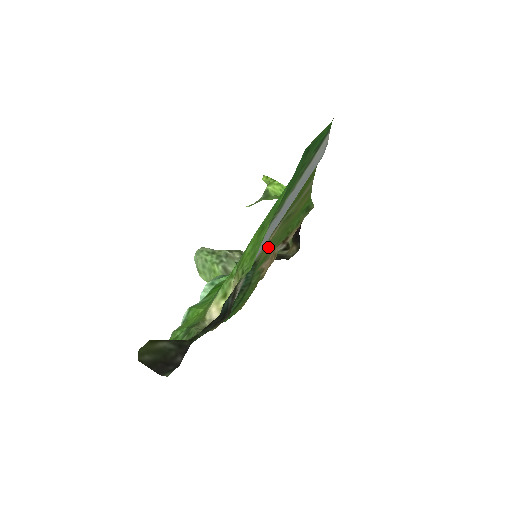
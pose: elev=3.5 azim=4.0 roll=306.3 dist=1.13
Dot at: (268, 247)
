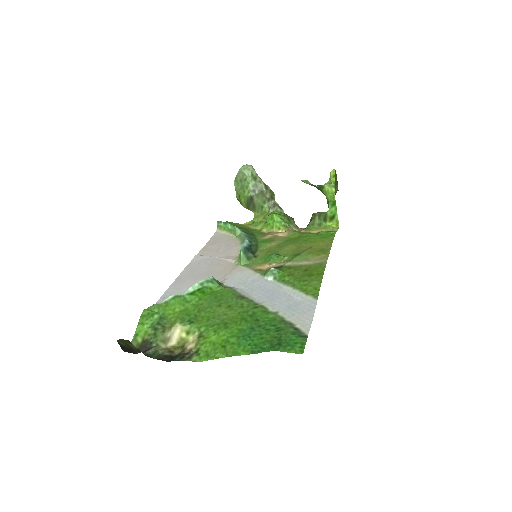
Dot at: (272, 249)
